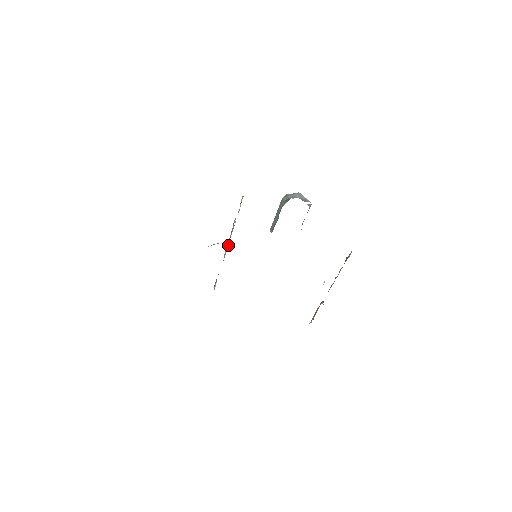
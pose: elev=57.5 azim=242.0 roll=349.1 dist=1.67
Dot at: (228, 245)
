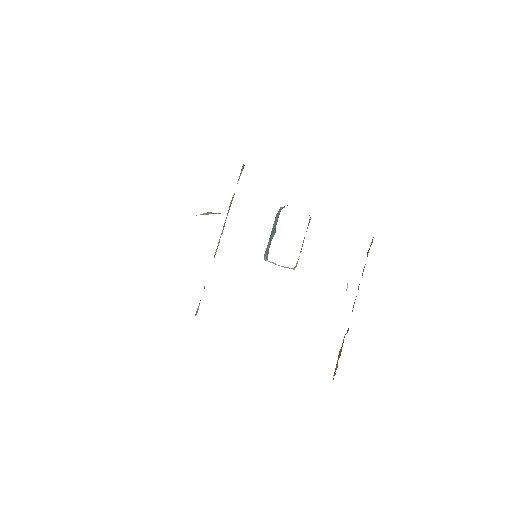
Dot at: occluded
